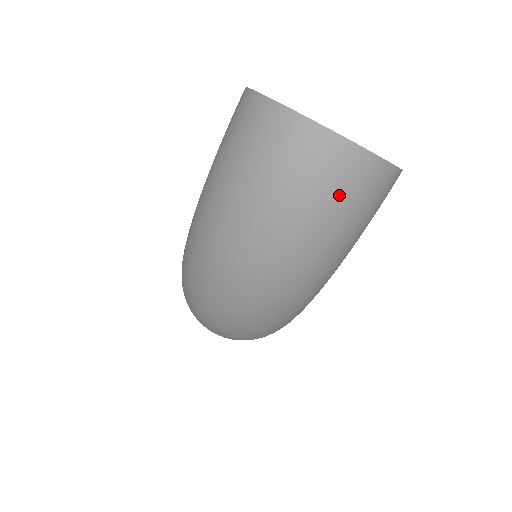
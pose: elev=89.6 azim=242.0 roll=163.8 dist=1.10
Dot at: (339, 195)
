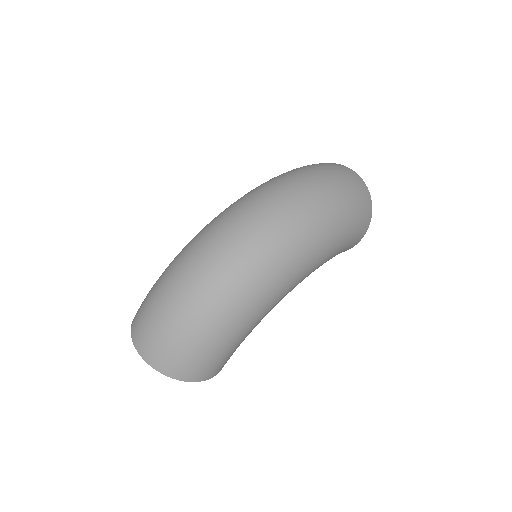
Dot at: (357, 189)
